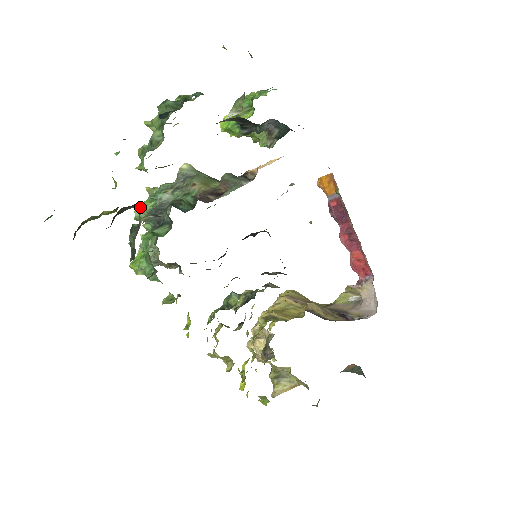
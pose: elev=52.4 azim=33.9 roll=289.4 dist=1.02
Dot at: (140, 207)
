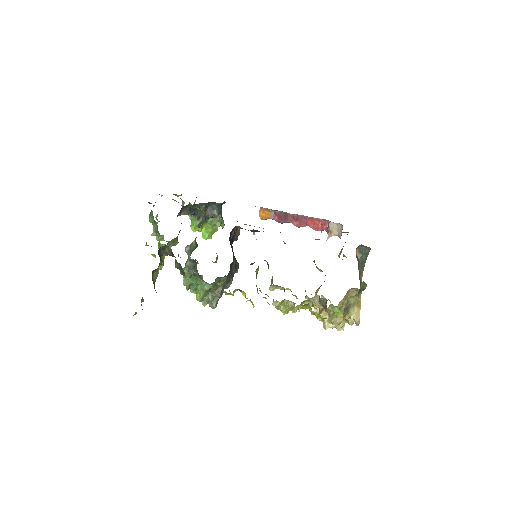
Dot at: (168, 249)
